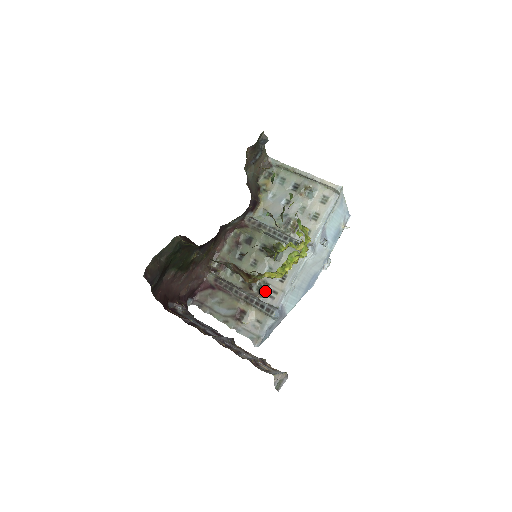
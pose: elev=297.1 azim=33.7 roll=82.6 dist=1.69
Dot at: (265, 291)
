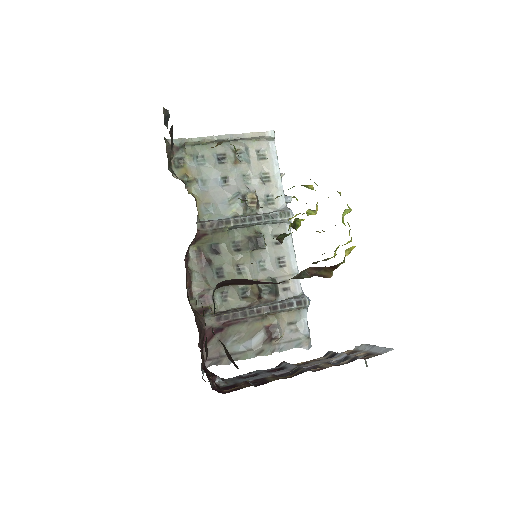
Dot at: (276, 288)
